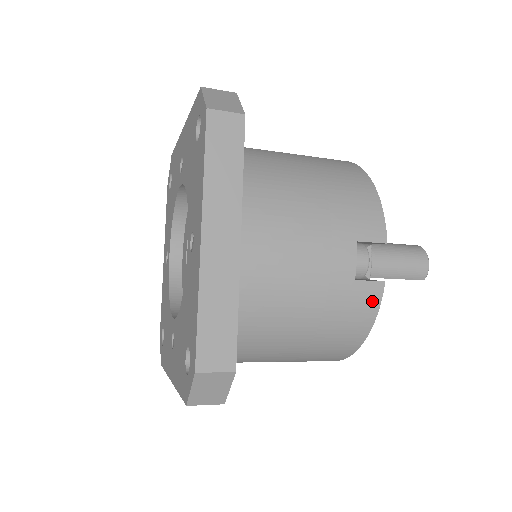
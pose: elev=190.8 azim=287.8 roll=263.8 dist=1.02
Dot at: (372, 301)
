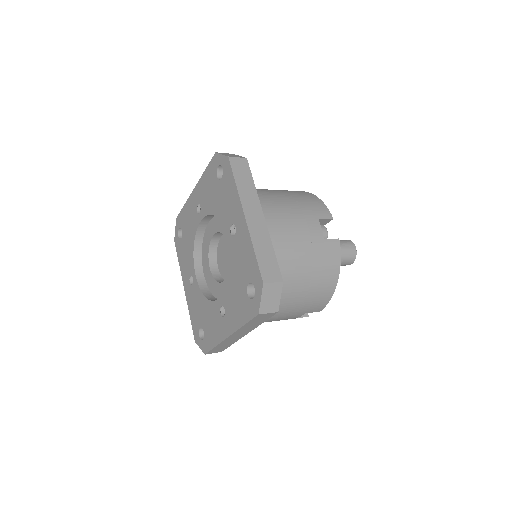
Dot at: occluded
